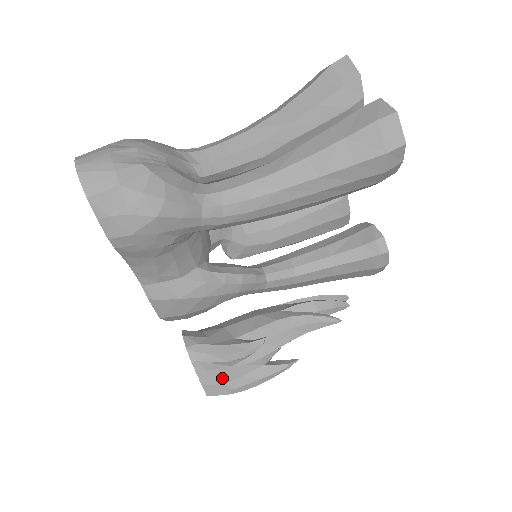
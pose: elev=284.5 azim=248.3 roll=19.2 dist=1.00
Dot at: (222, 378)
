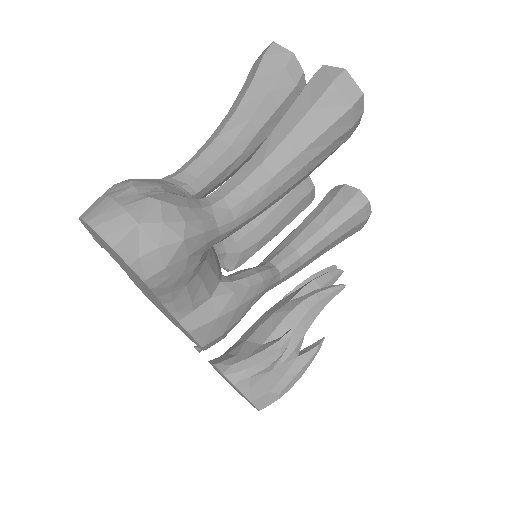
Dot at: (266, 387)
